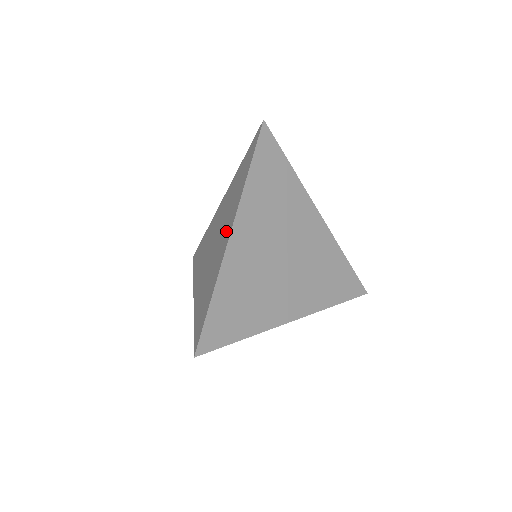
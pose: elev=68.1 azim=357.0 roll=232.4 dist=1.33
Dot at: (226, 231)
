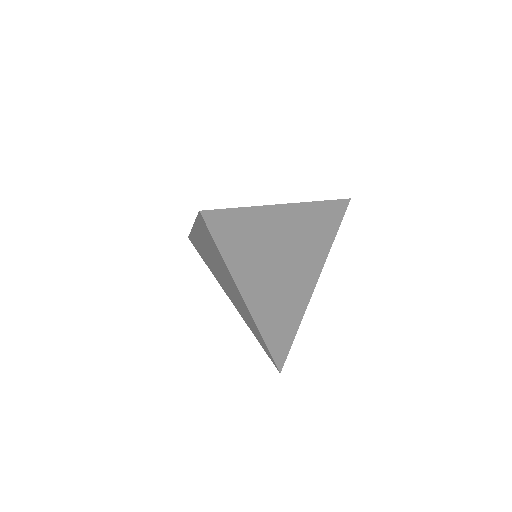
Dot at: occluded
